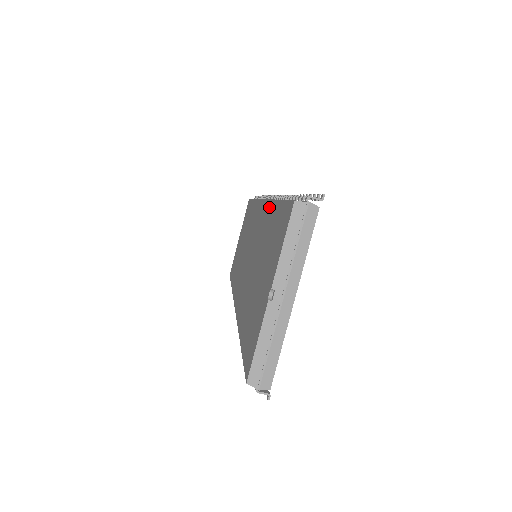
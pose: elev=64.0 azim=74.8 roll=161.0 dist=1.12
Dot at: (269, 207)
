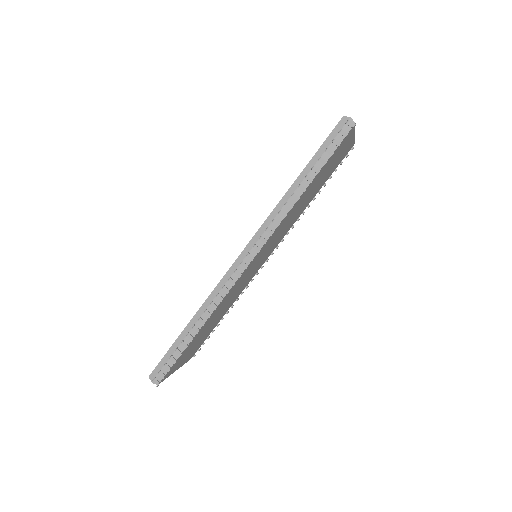
Dot at: occluded
